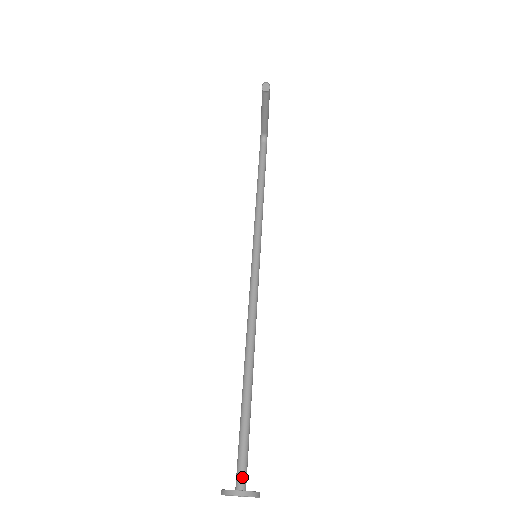
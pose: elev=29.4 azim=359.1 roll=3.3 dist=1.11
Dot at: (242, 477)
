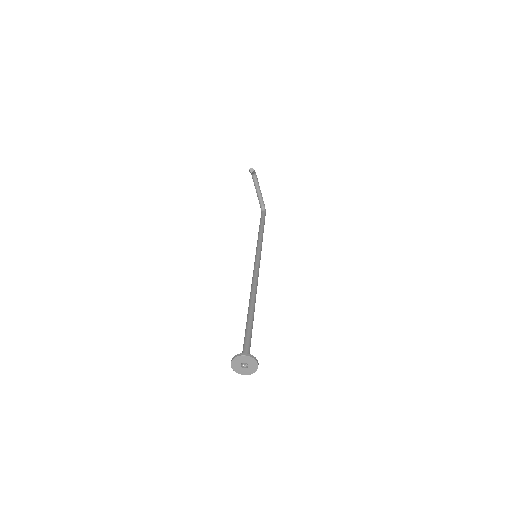
Dot at: occluded
